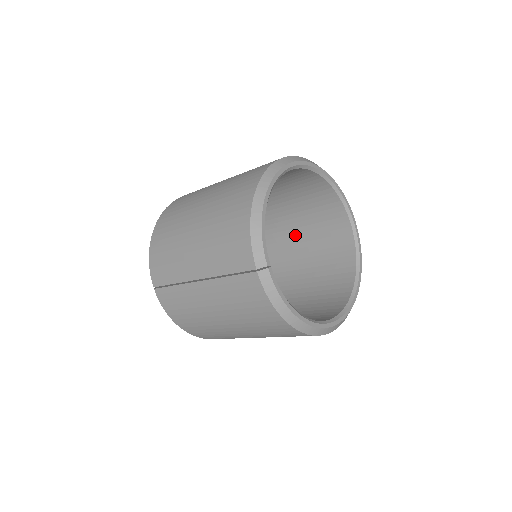
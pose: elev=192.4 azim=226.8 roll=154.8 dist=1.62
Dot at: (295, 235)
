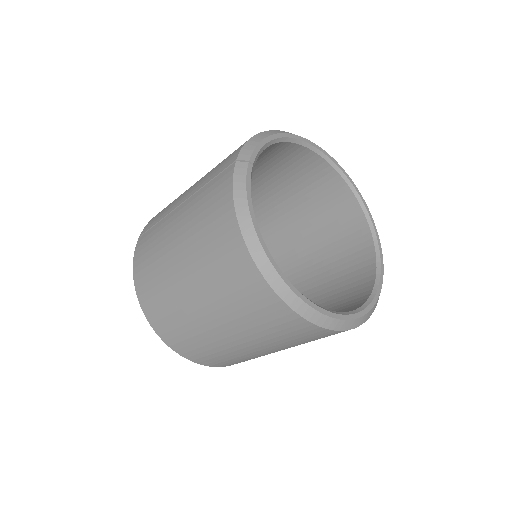
Dot at: (313, 289)
